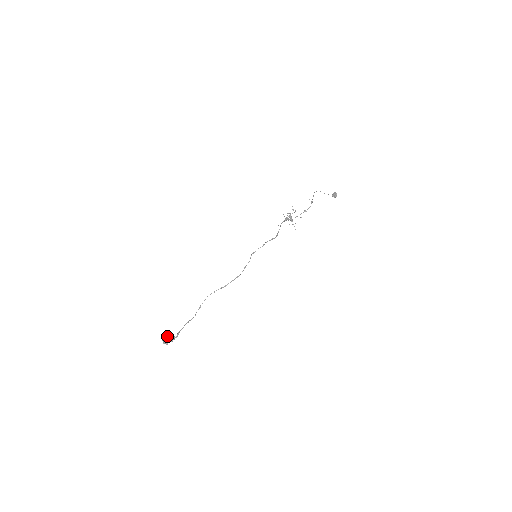
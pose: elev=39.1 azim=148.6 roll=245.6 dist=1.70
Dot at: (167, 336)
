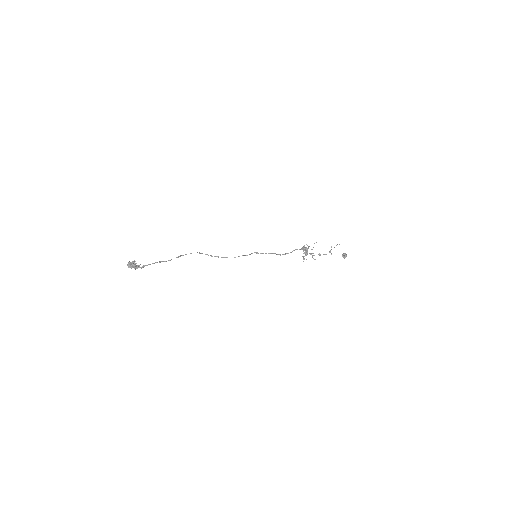
Dot at: (135, 261)
